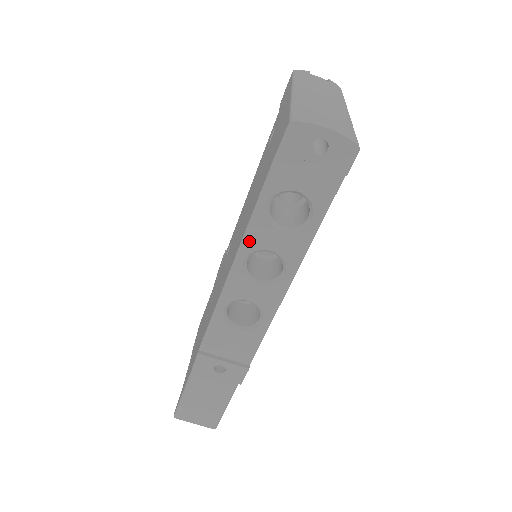
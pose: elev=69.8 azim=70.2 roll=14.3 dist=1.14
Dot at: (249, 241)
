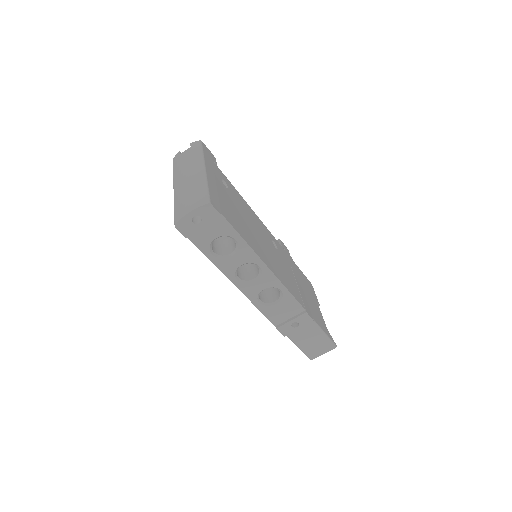
Dot at: (227, 272)
